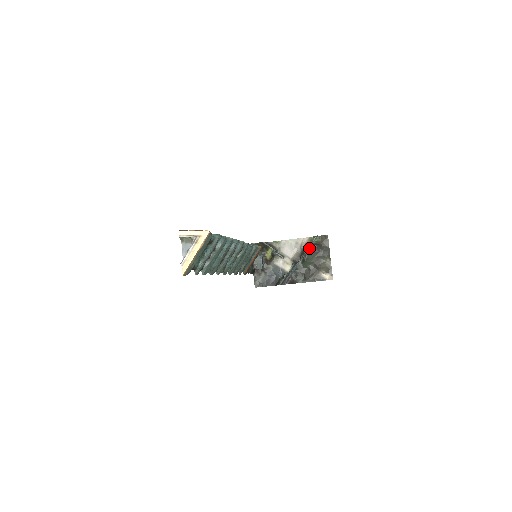
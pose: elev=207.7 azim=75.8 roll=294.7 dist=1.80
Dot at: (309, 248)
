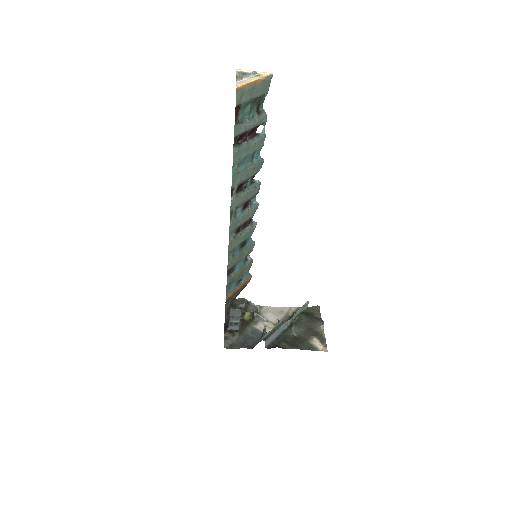
Dot at: (299, 313)
